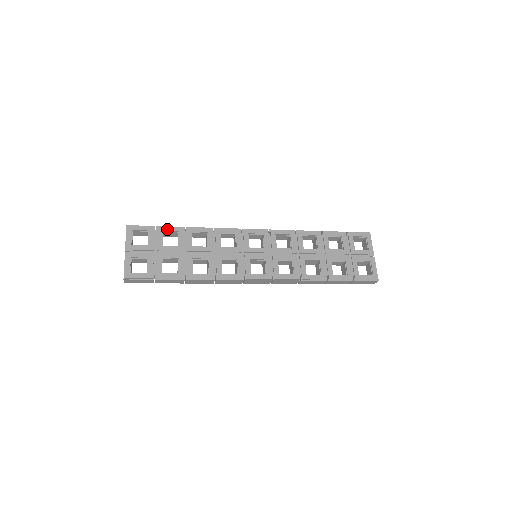
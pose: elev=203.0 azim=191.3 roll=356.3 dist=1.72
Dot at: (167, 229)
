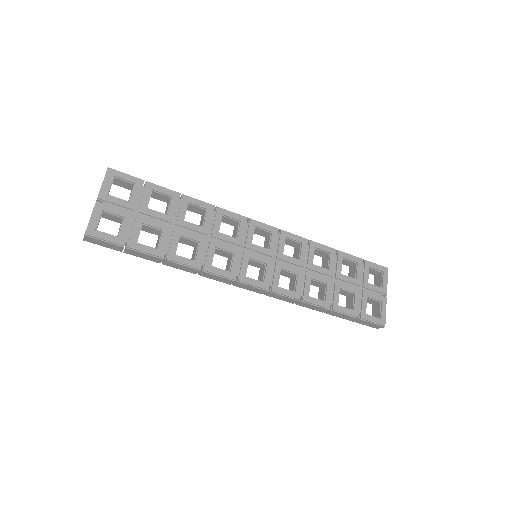
Dot at: (159, 189)
